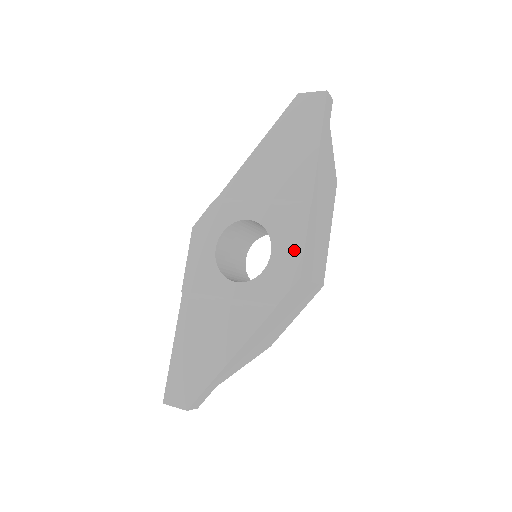
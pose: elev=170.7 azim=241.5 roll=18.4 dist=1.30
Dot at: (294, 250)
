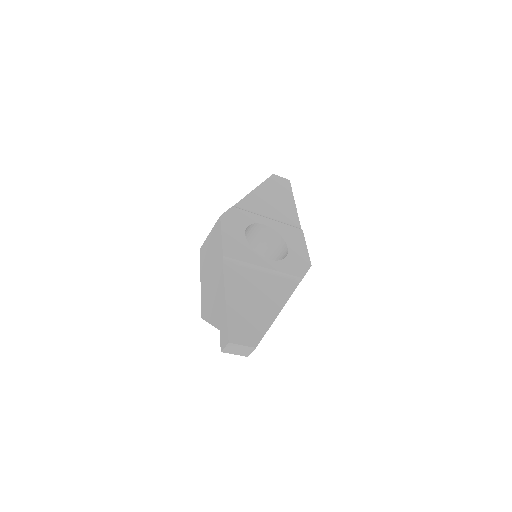
Dot at: (302, 250)
